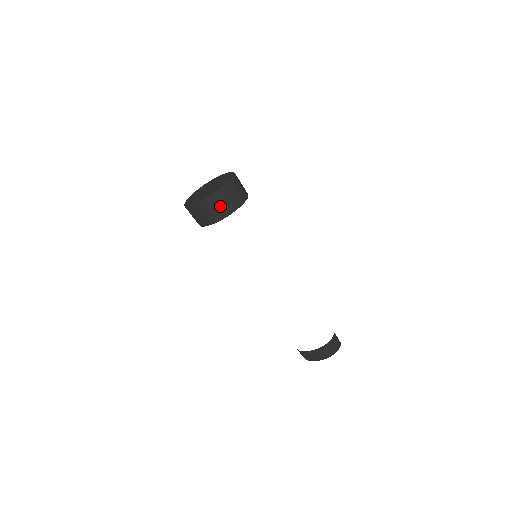
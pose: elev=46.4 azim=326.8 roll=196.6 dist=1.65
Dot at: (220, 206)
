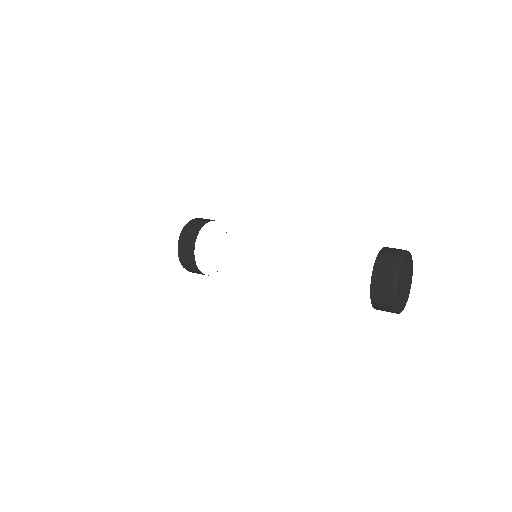
Dot at: (189, 234)
